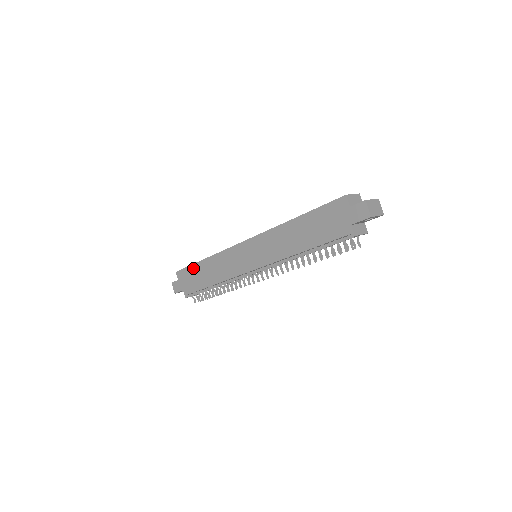
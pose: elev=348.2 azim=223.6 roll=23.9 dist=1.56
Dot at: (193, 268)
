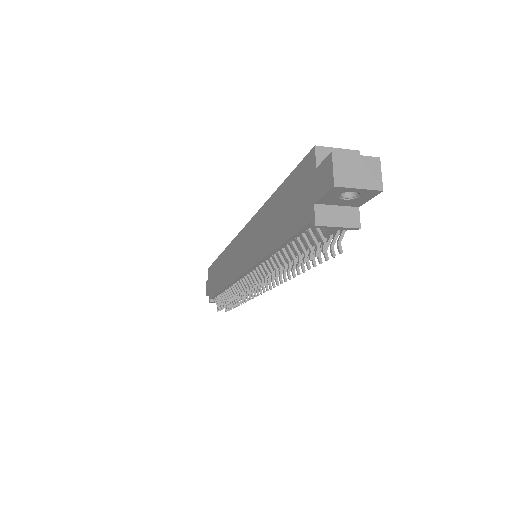
Dot at: (215, 265)
